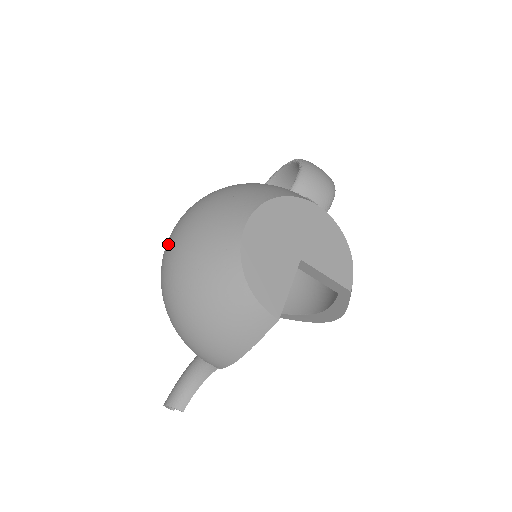
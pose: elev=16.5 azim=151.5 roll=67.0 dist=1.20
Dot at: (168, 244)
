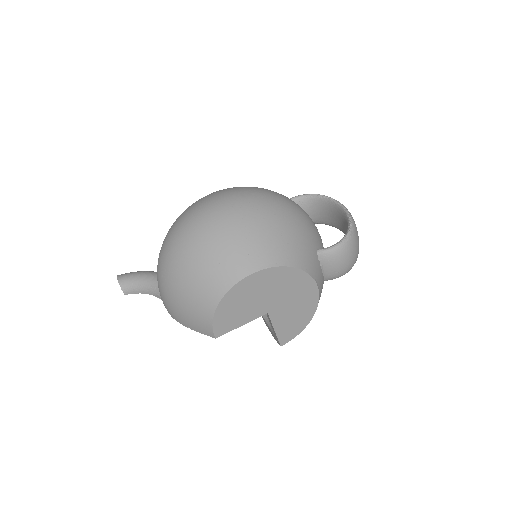
Dot at: (200, 212)
